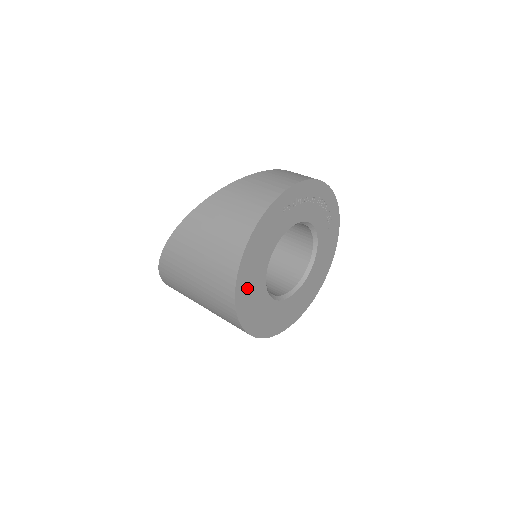
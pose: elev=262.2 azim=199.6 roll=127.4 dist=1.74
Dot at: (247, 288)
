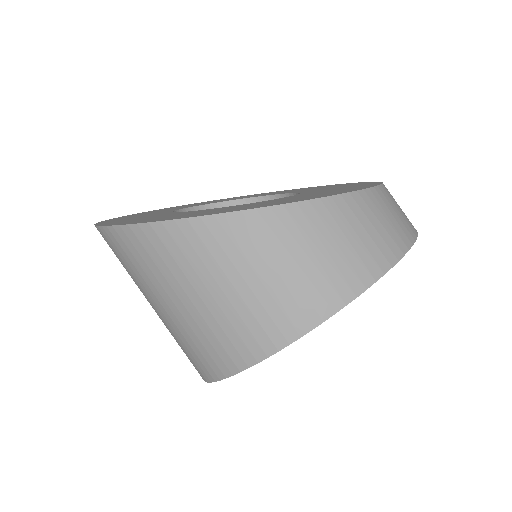
Dot at: occluded
